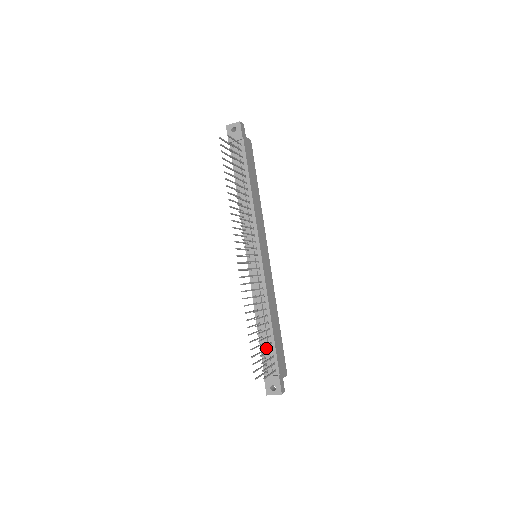
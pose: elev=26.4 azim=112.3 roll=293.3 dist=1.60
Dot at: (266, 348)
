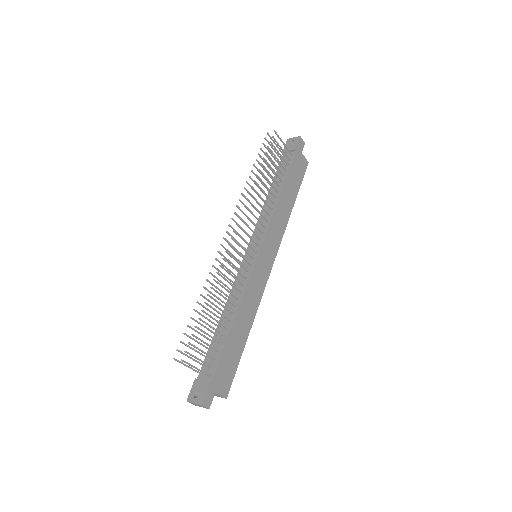
Dot at: (214, 347)
